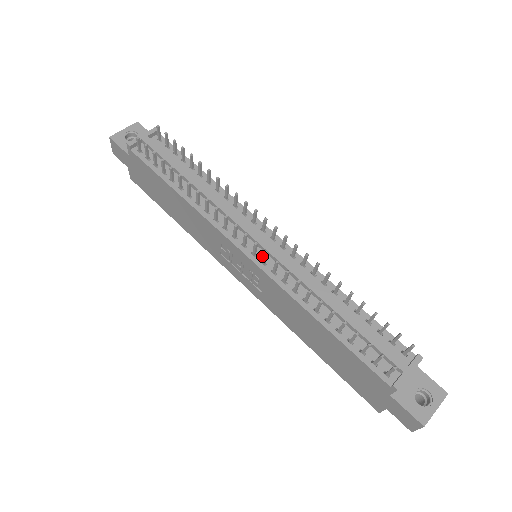
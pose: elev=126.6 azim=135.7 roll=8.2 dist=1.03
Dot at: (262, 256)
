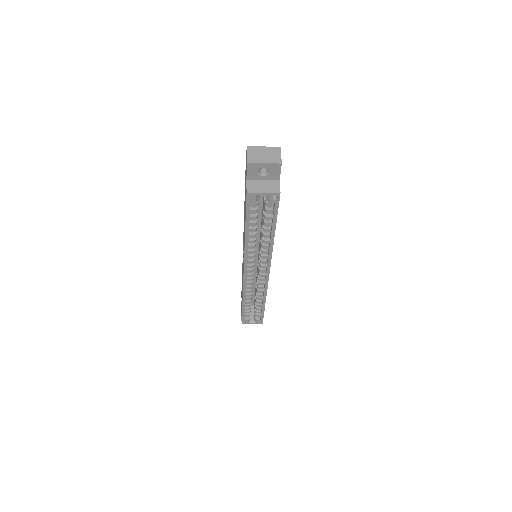
Dot at: occluded
